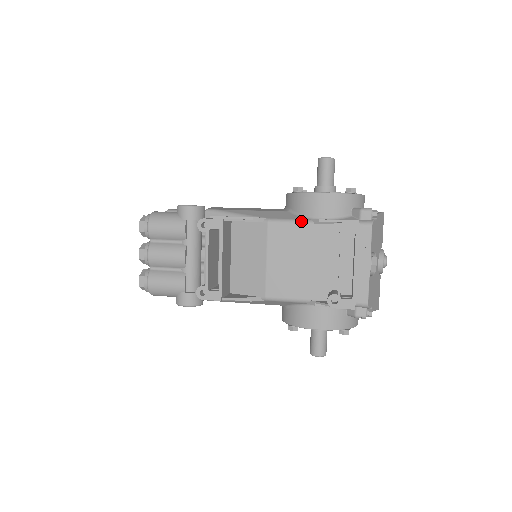
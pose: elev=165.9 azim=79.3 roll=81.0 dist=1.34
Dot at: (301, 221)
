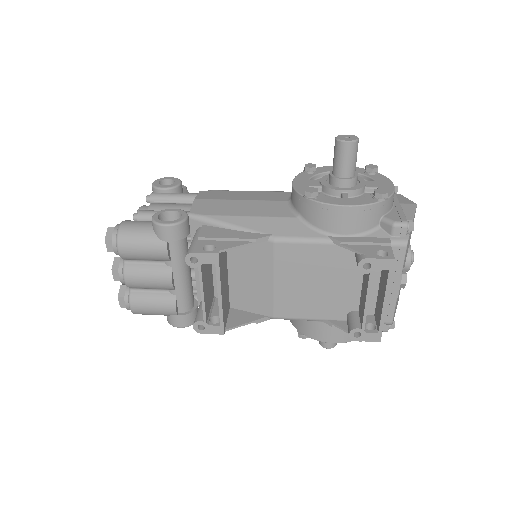
Dot at: (317, 240)
